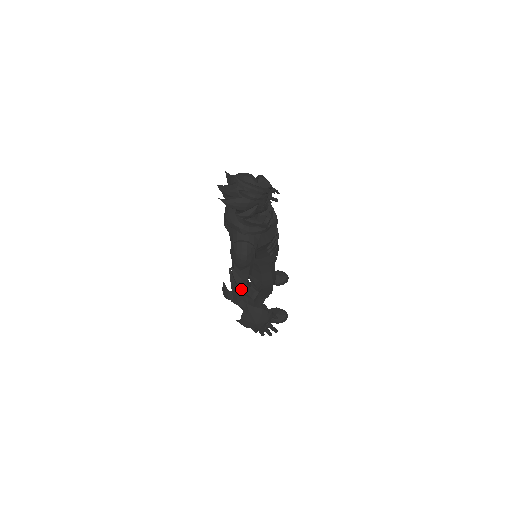
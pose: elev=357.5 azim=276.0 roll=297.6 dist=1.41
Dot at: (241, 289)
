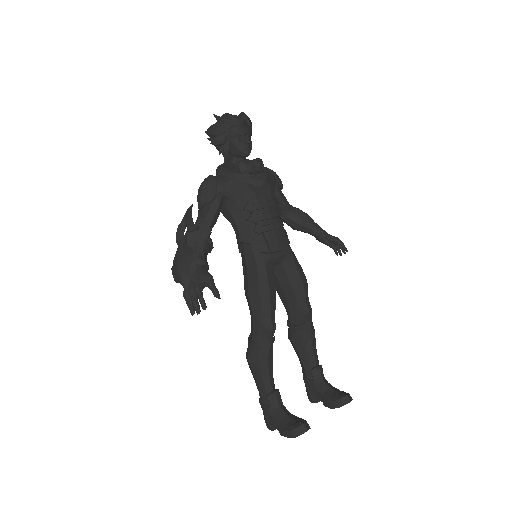
Dot at: (186, 222)
